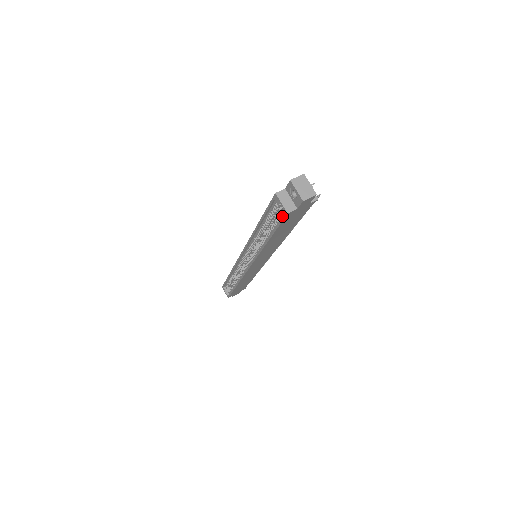
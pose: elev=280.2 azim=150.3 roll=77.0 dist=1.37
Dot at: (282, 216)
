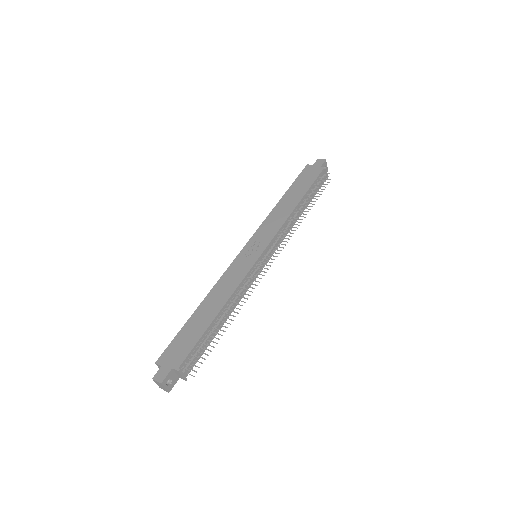
Dot at: occluded
